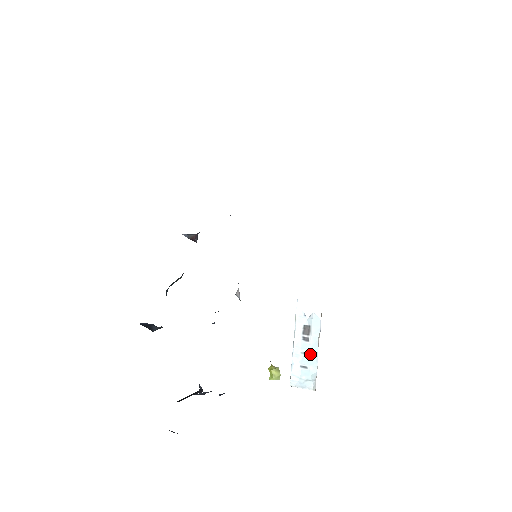
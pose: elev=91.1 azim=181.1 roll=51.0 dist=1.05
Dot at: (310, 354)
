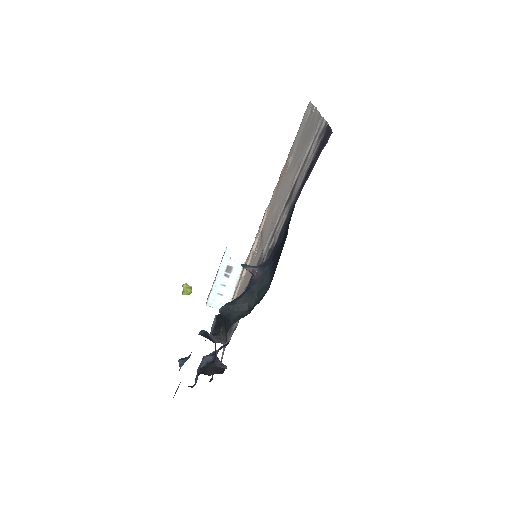
Dot at: (228, 287)
